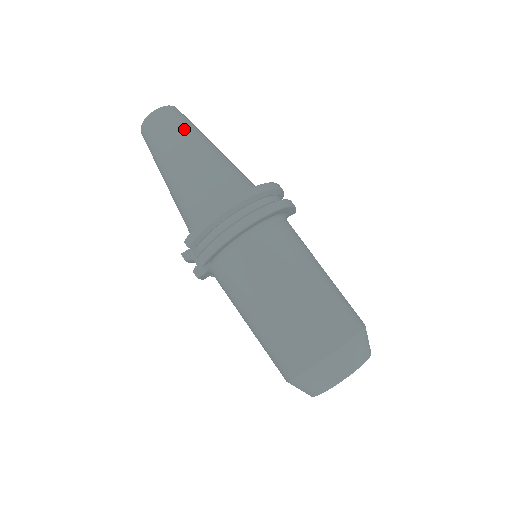
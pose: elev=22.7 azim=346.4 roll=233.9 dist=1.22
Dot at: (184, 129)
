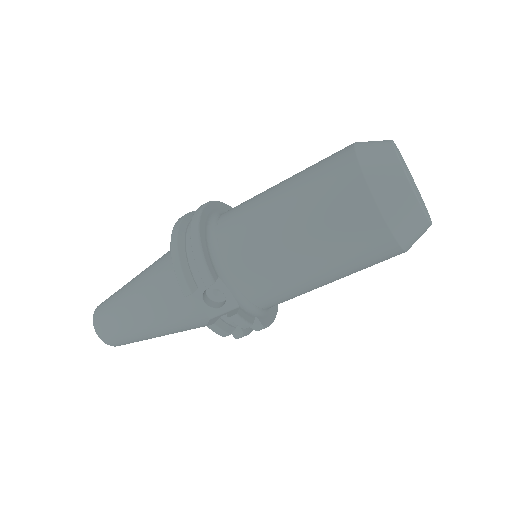
Dot at: occluded
